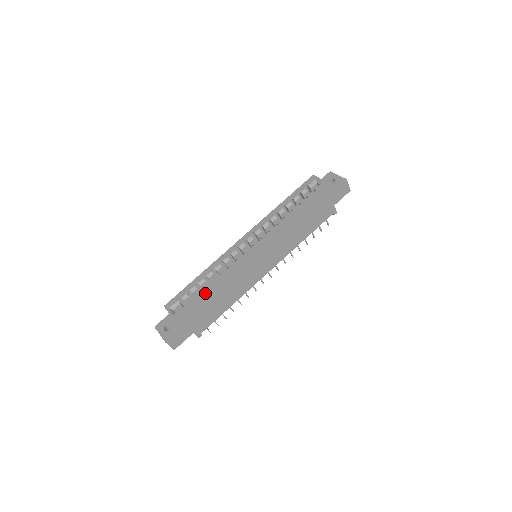
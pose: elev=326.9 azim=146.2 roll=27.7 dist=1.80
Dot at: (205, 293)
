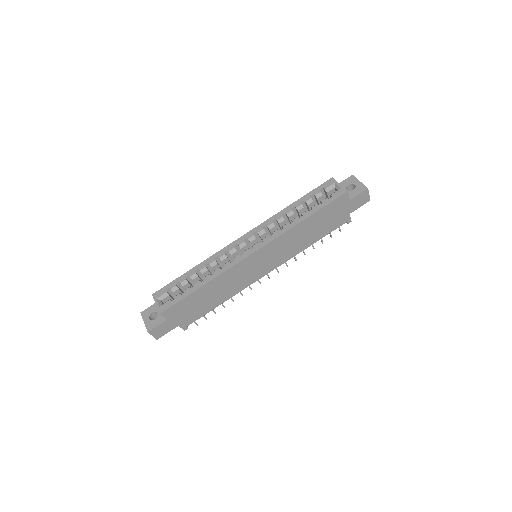
Dot at: (195, 290)
